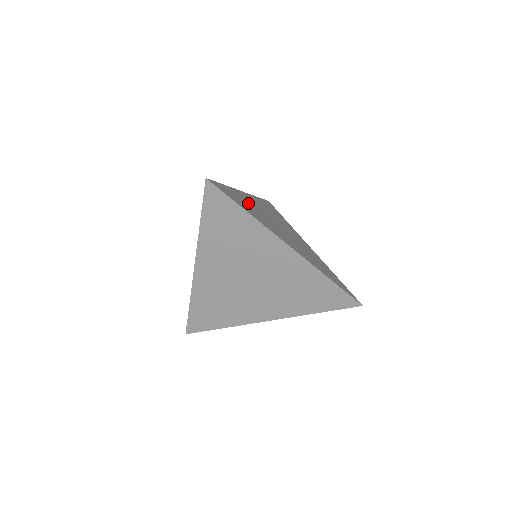
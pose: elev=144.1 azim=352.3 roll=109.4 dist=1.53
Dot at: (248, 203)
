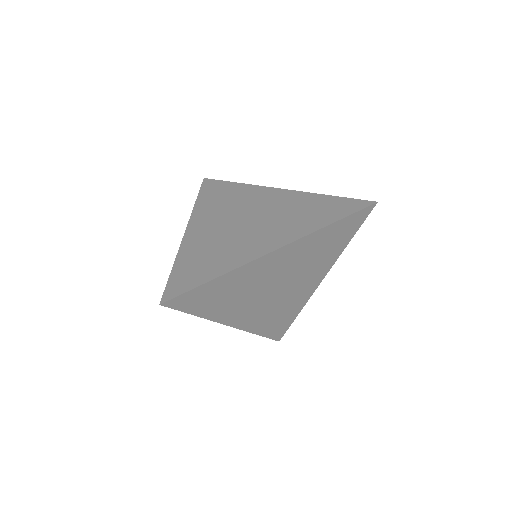
Dot at: (203, 249)
